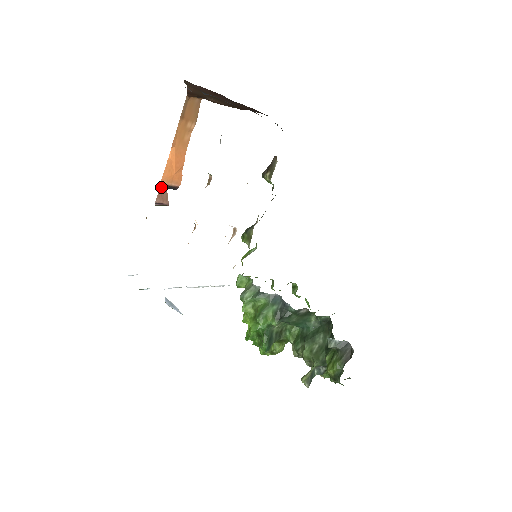
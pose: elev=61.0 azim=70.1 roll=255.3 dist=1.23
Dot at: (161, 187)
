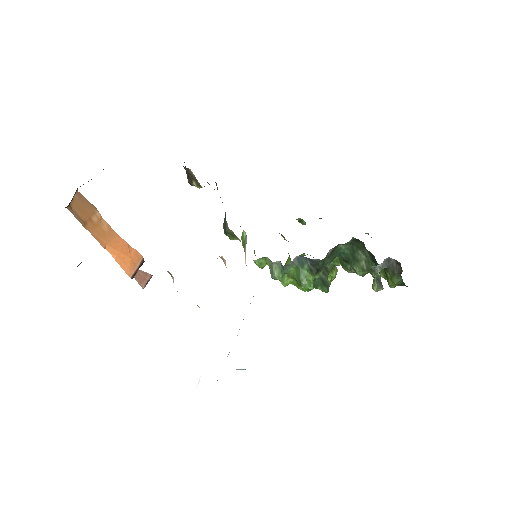
Dot at: (133, 277)
